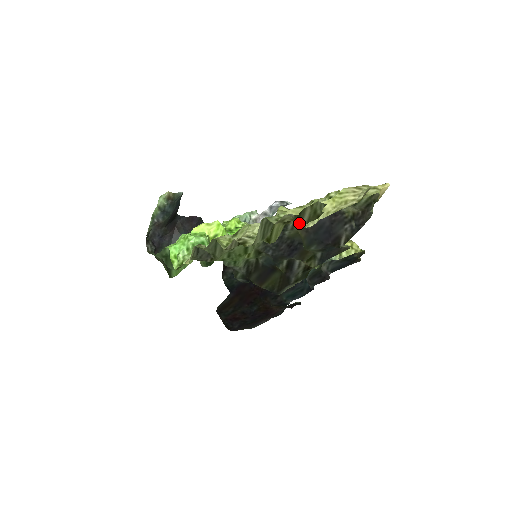
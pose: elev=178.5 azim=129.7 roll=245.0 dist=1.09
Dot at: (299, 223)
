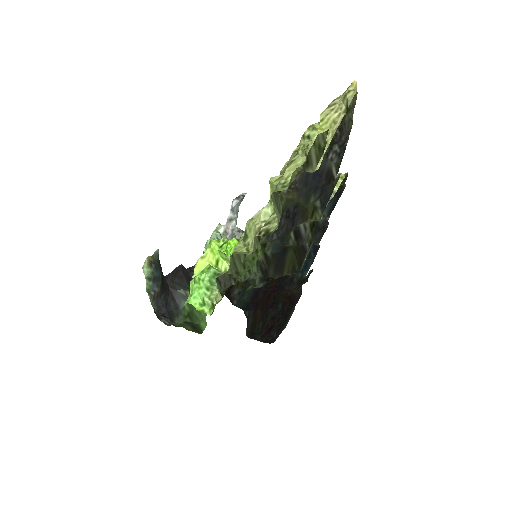
Dot at: (310, 169)
